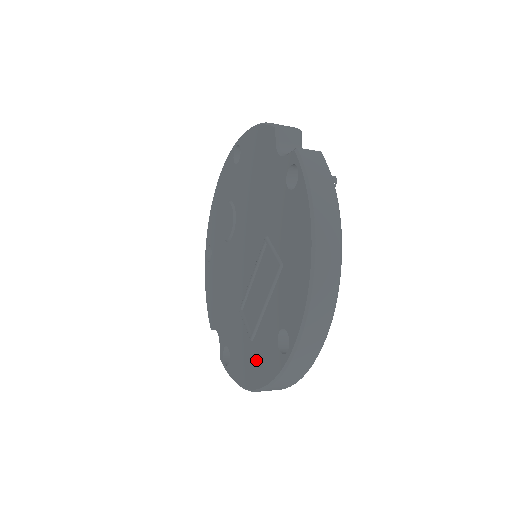
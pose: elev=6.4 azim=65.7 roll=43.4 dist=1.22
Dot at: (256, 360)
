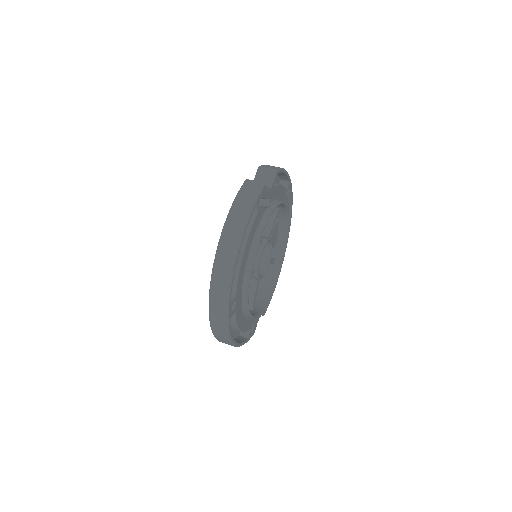
Dot at: occluded
